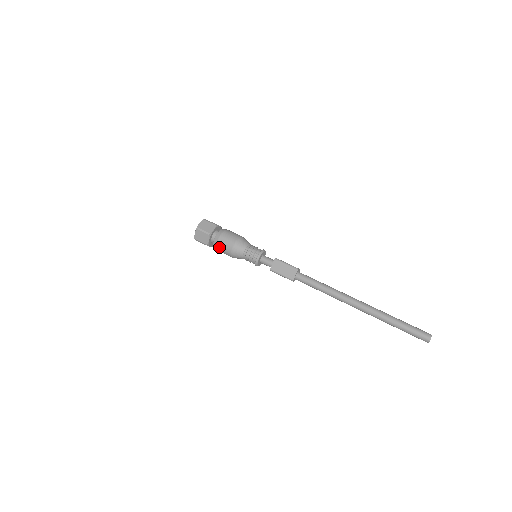
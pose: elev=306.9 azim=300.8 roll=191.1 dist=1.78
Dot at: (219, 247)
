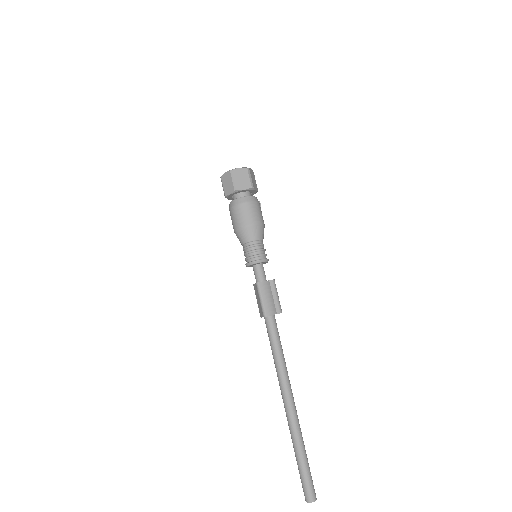
Dot at: occluded
